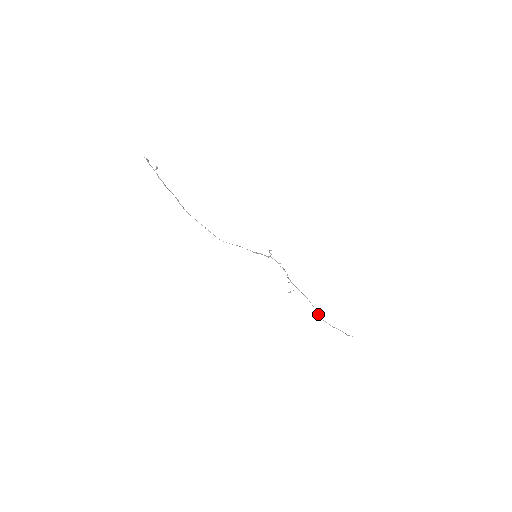
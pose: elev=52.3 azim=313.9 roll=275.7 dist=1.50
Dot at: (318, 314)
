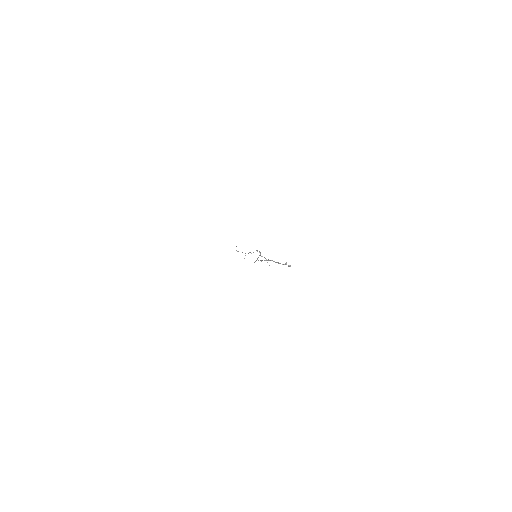
Dot at: occluded
